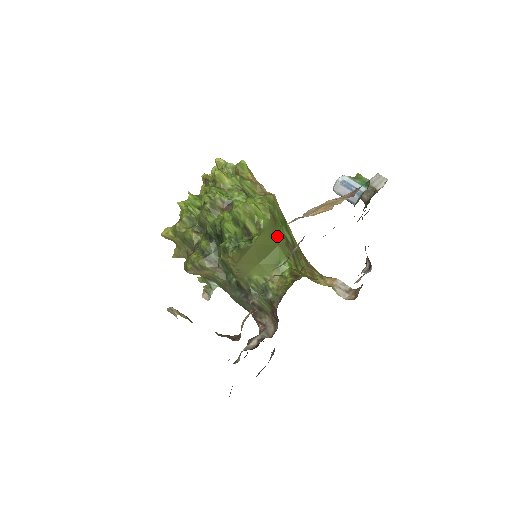
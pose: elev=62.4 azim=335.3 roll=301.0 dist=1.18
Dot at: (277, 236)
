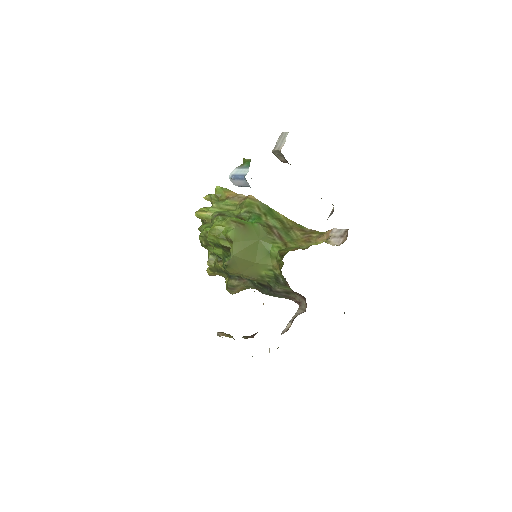
Dot at: (253, 234)
